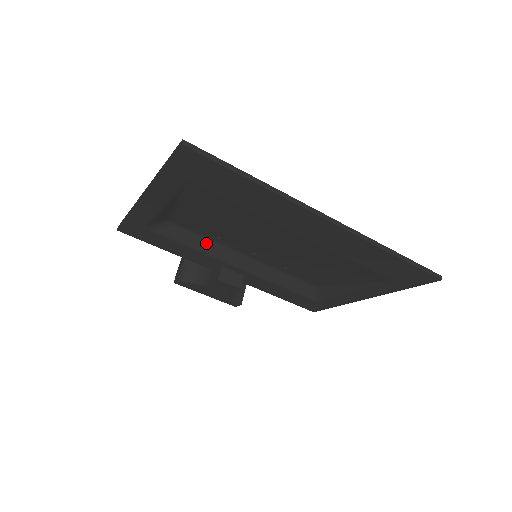
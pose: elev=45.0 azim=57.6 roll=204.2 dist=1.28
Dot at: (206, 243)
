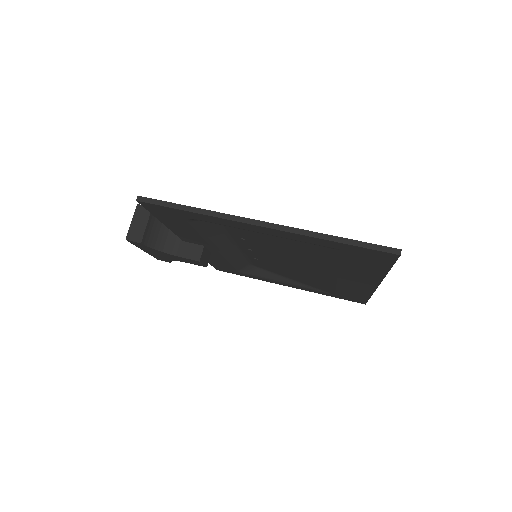
Dot at: (221, 235)
